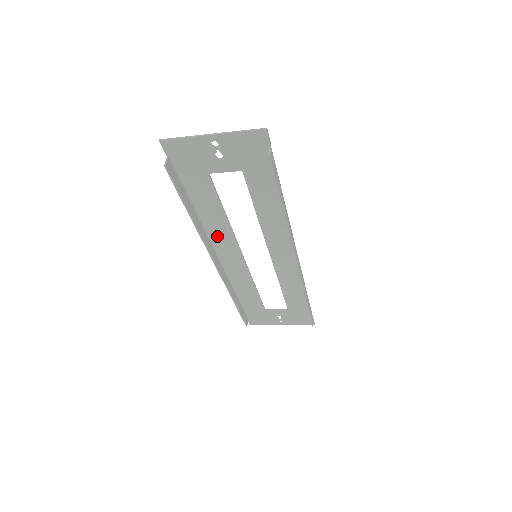
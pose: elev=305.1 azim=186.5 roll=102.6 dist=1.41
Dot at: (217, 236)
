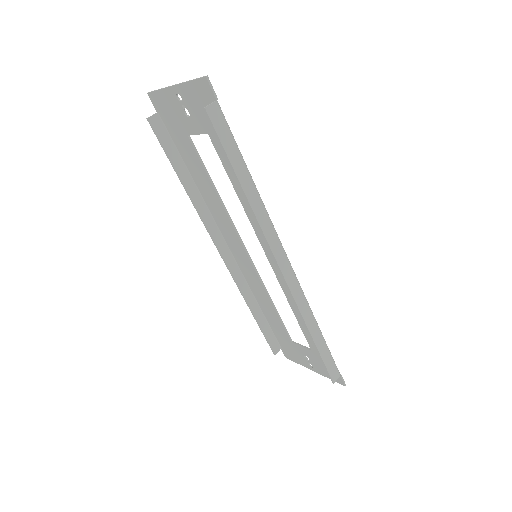
Dot at: (220, 220)
